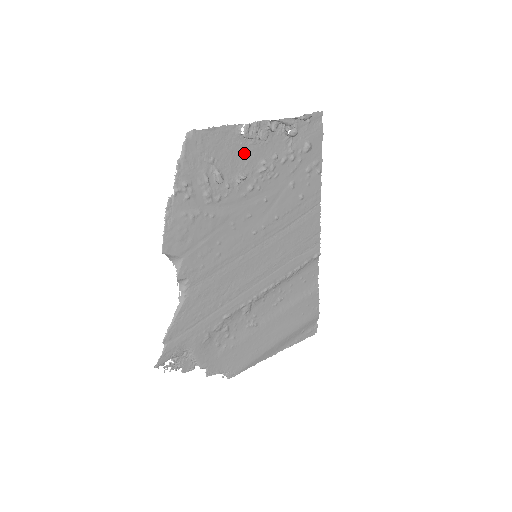
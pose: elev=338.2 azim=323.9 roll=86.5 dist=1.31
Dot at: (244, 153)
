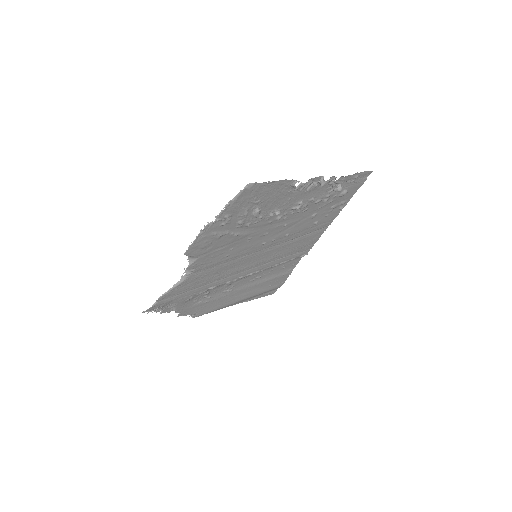
Dot at: (288, 197)
